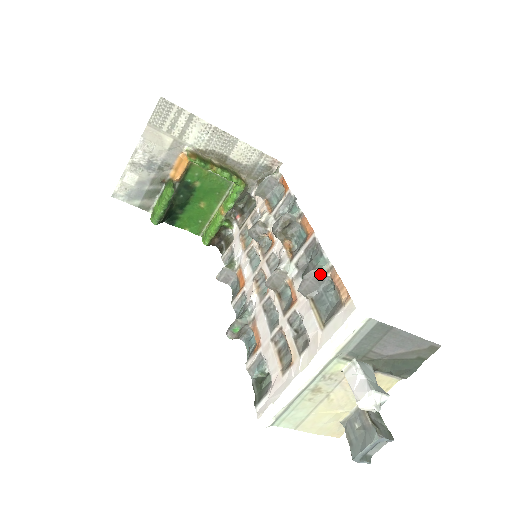
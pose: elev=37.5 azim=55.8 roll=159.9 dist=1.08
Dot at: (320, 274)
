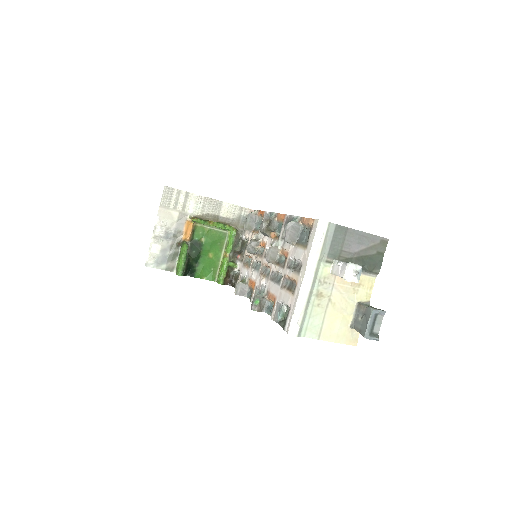
Dot at: (295, 224)
